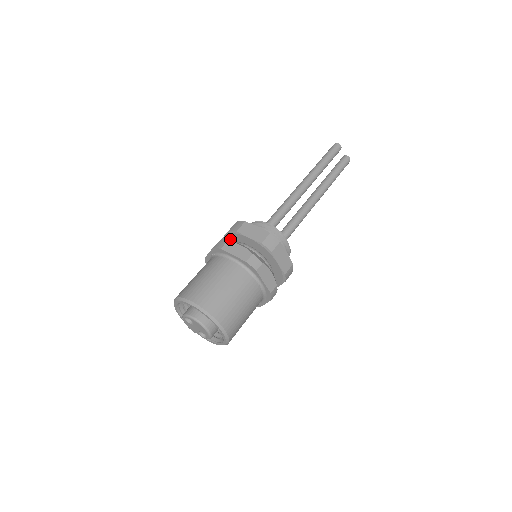
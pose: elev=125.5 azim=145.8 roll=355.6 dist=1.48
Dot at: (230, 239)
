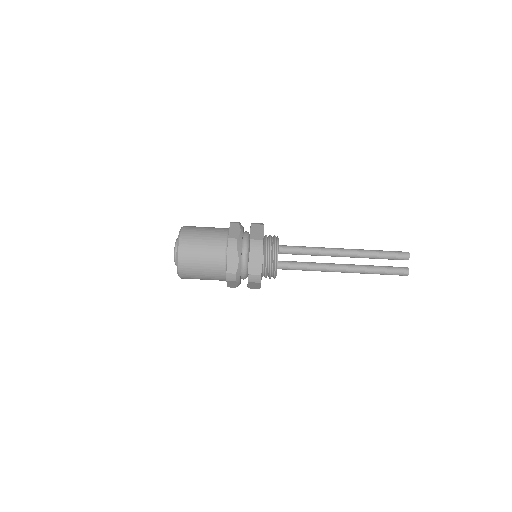
Dot at: occluded
